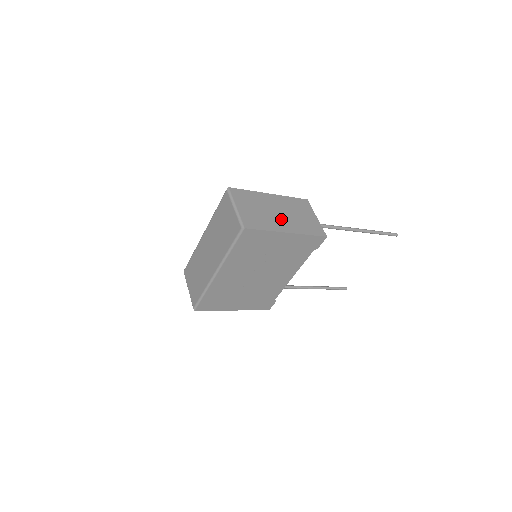
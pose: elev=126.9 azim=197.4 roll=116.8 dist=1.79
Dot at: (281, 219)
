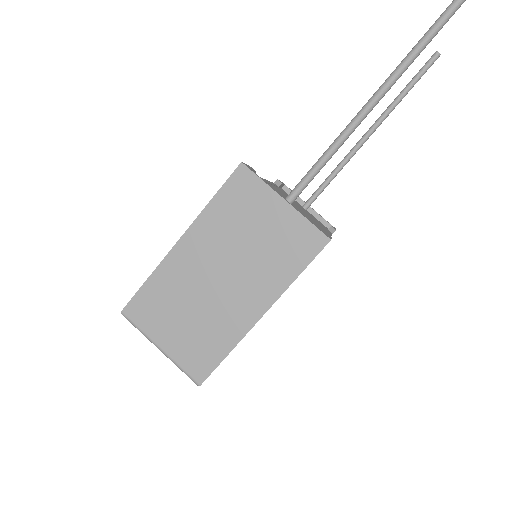
Dot at: (233, 293)
